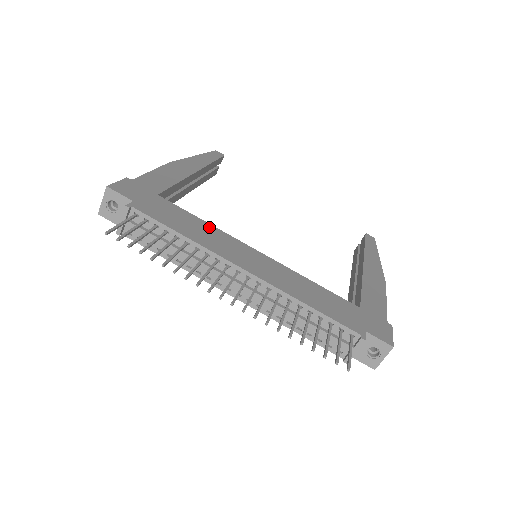
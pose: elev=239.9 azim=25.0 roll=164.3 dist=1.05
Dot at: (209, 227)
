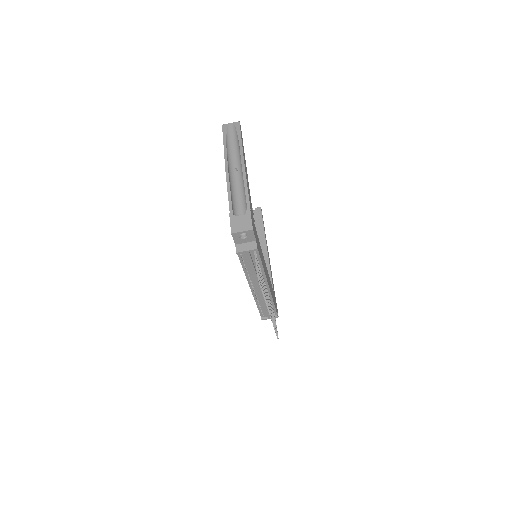
Dot at: occluded
